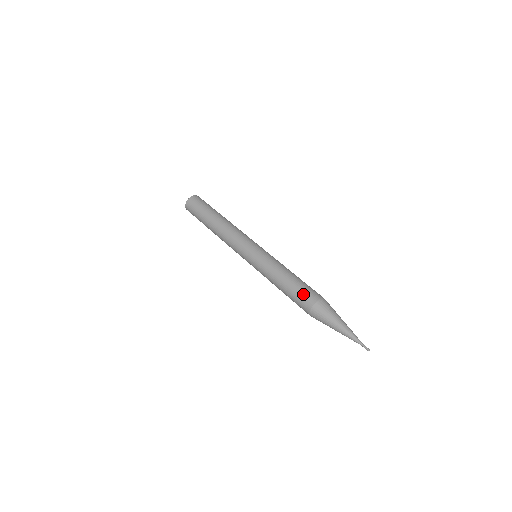
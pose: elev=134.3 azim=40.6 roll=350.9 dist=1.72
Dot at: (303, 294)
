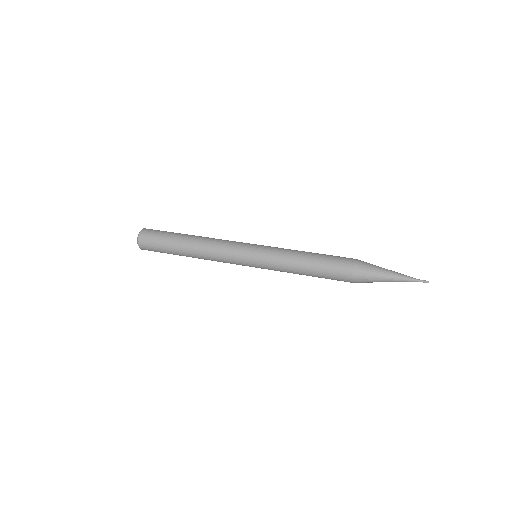
Dot at: (336, 265)
